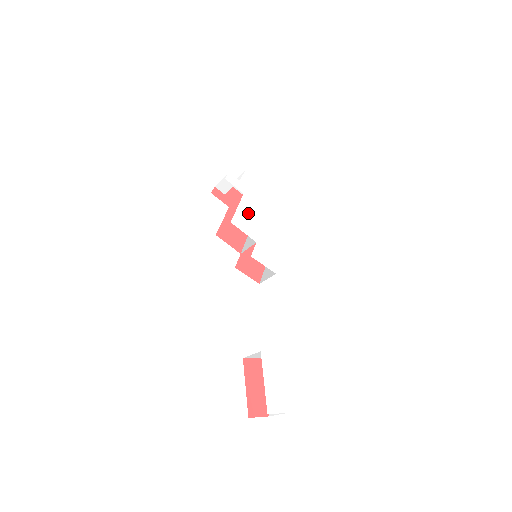
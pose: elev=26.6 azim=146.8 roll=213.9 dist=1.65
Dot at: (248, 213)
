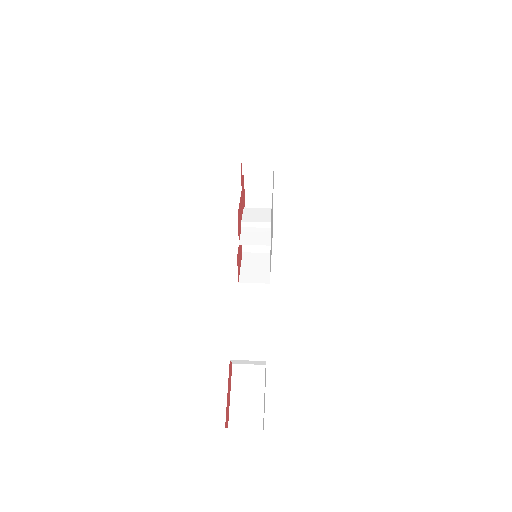
Dot at: occluded
